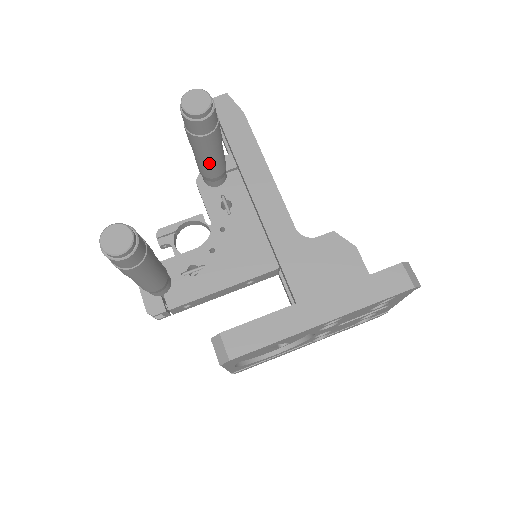
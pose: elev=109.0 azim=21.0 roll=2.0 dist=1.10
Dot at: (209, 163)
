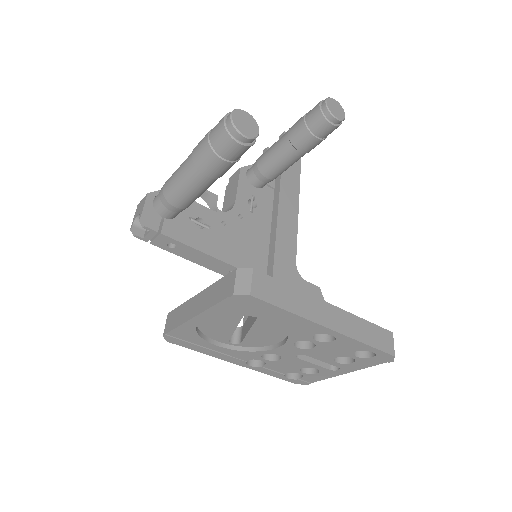
Dot at: (281, 160)
